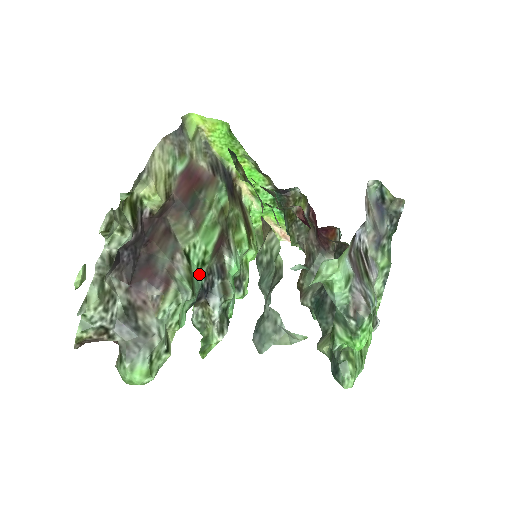
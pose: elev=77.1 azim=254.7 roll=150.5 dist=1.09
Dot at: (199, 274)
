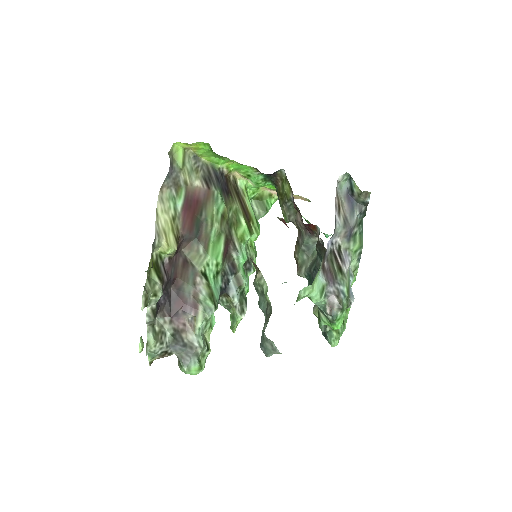
Dot at: (216, 282)
